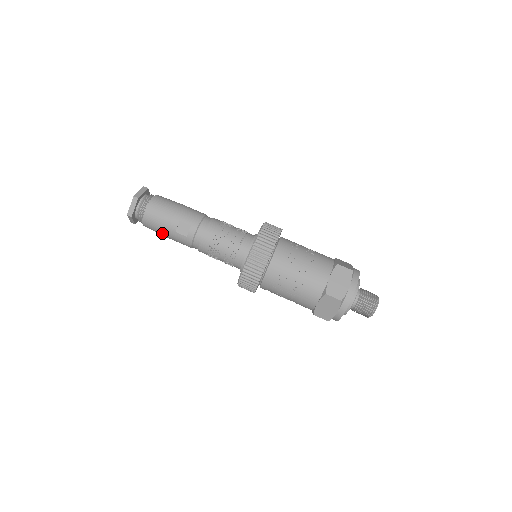
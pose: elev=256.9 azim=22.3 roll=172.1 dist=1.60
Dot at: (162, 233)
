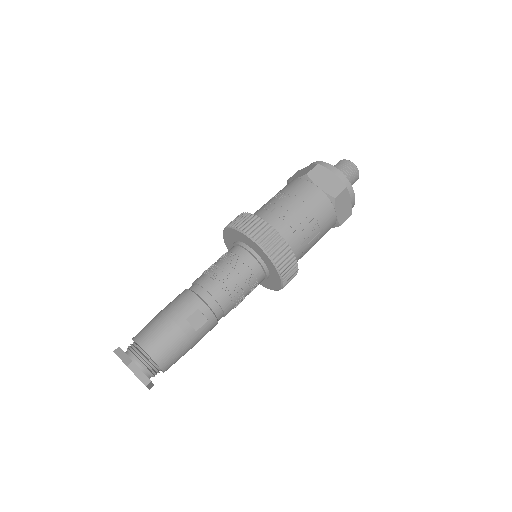
Dot at: (186, 351)
